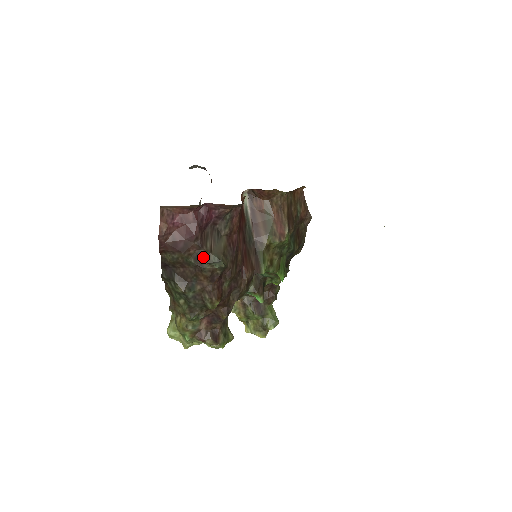
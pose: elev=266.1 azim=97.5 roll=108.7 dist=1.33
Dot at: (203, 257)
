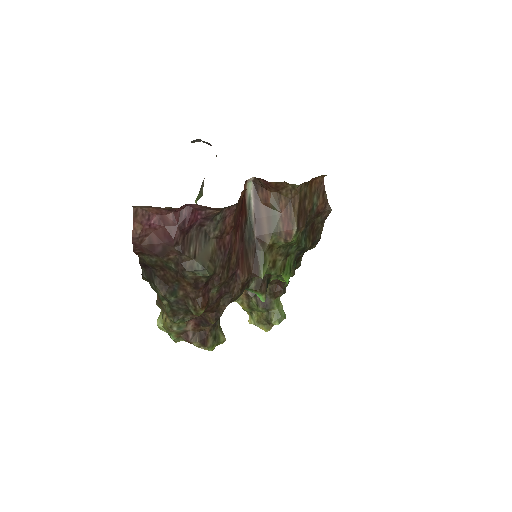
Dot at: (185, 263)
